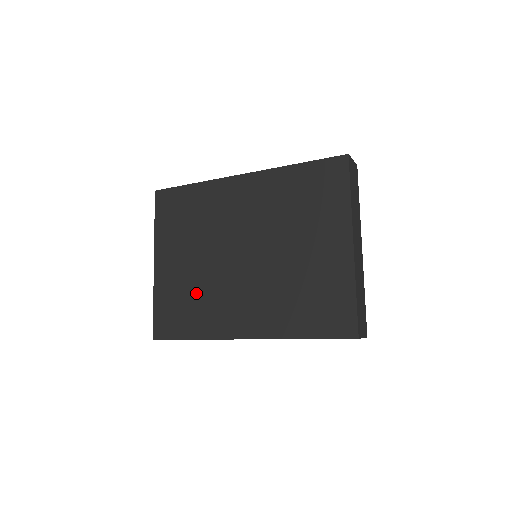
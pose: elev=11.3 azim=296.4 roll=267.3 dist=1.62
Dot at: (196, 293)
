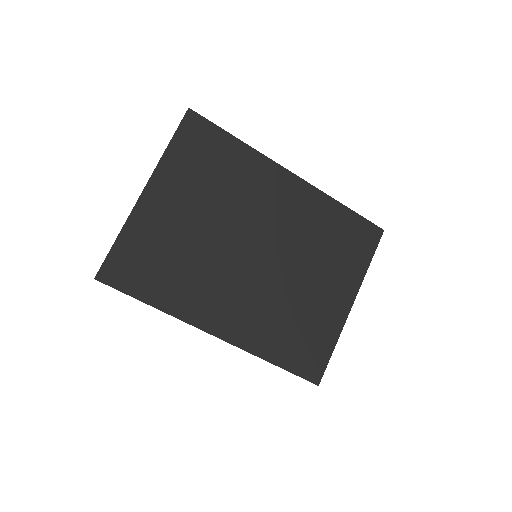
Dot at: (183, 258)
